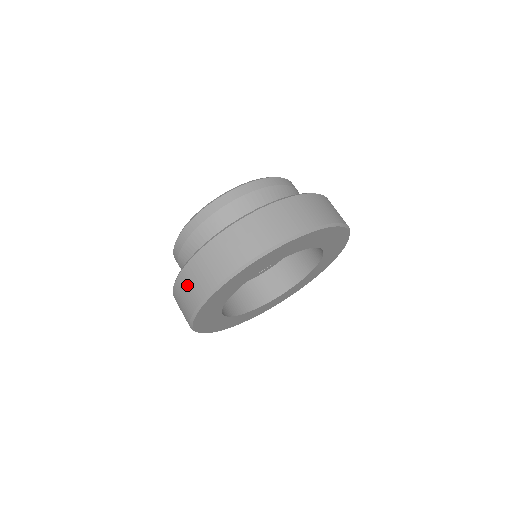
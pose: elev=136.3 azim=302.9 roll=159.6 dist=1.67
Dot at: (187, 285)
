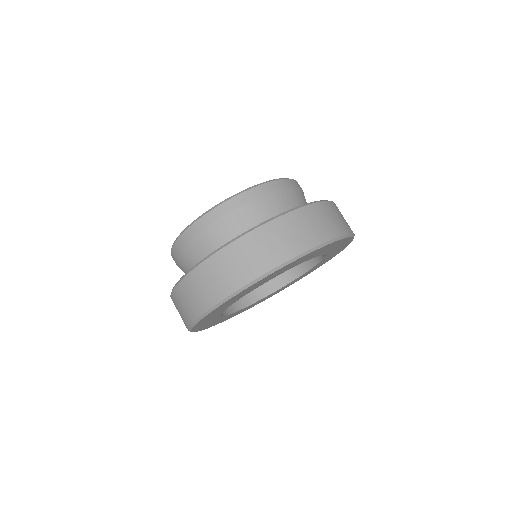
Dot at: (181, 302)
